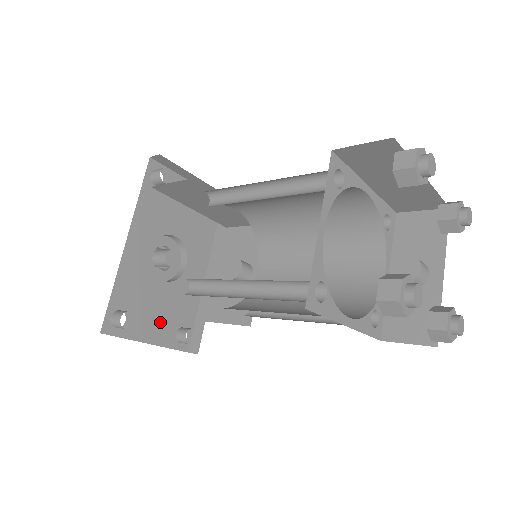
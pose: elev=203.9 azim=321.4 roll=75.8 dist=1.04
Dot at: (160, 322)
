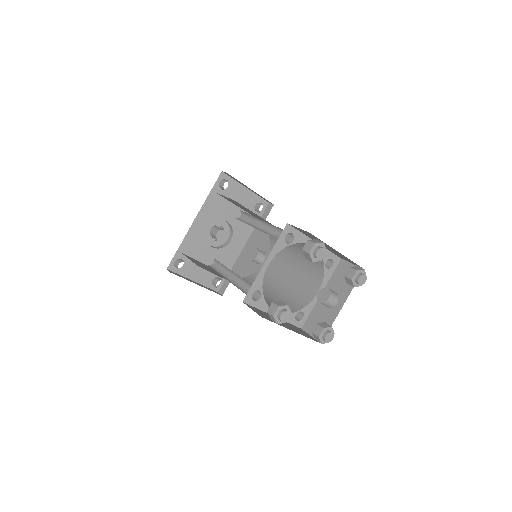
Dot at: (204, 271)
